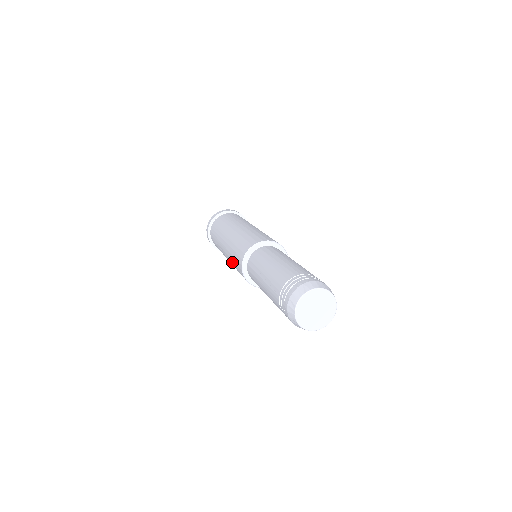
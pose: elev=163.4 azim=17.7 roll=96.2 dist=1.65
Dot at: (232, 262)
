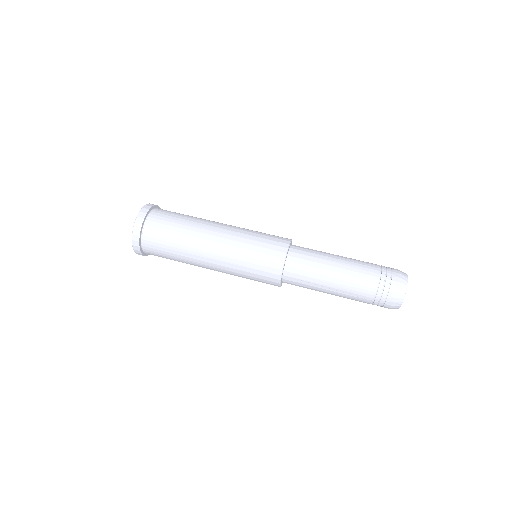
Dot at: occluded
